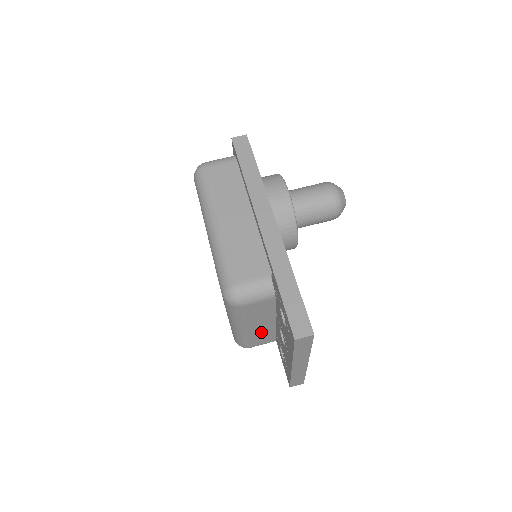
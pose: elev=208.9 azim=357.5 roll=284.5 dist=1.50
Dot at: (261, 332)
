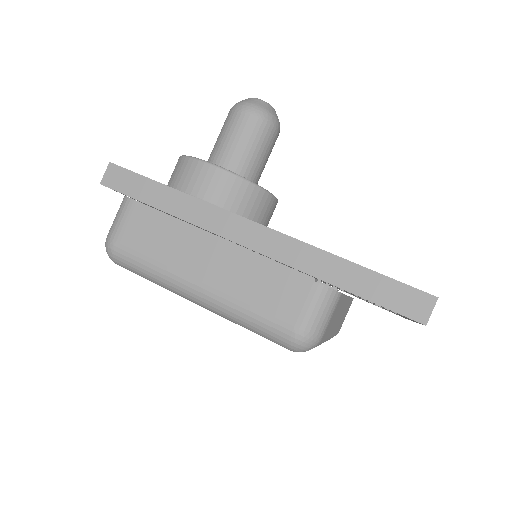
Dot at: (342, 315)
